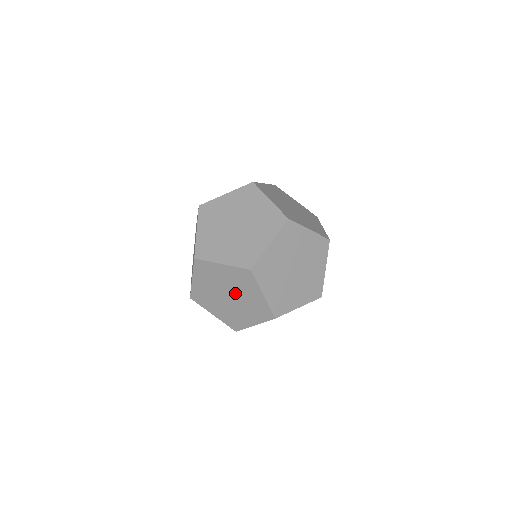
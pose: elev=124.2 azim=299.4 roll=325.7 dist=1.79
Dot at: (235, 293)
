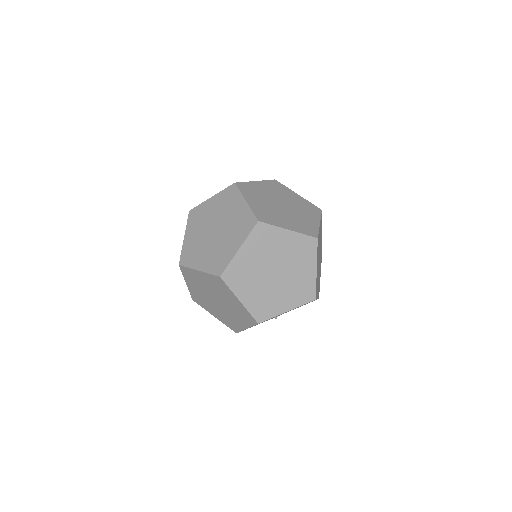
Dot at: (285, 268)
